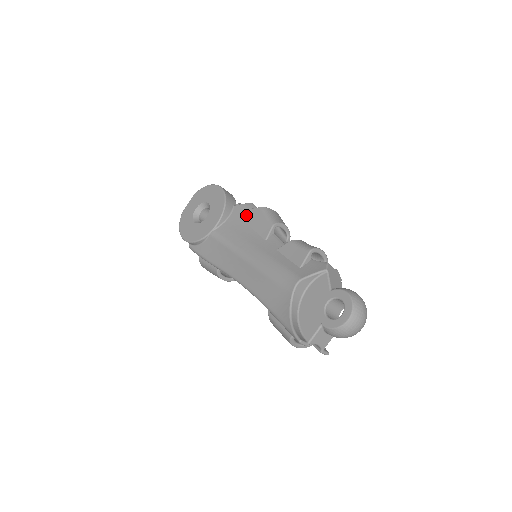
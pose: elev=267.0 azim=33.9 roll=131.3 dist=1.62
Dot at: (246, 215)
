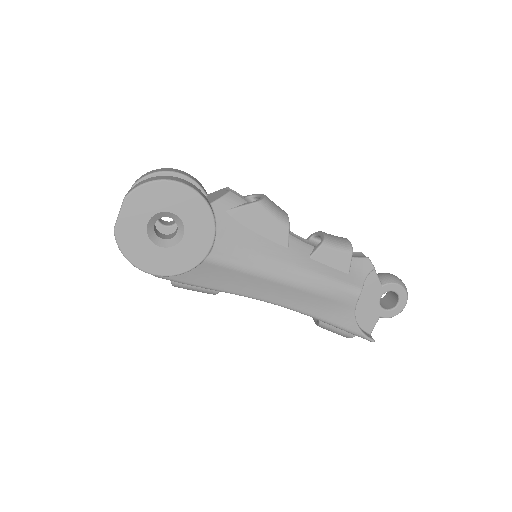
Dot at: (241, 217)
